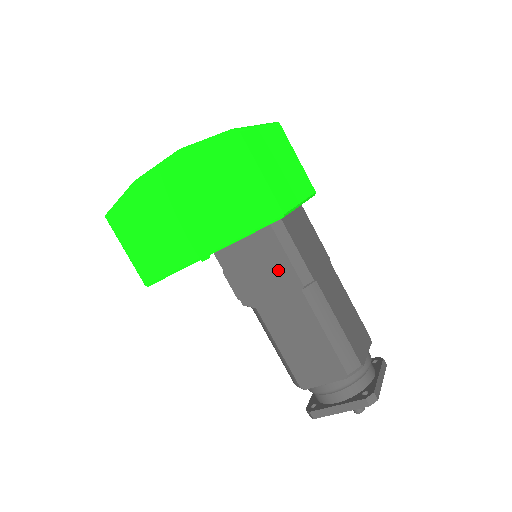
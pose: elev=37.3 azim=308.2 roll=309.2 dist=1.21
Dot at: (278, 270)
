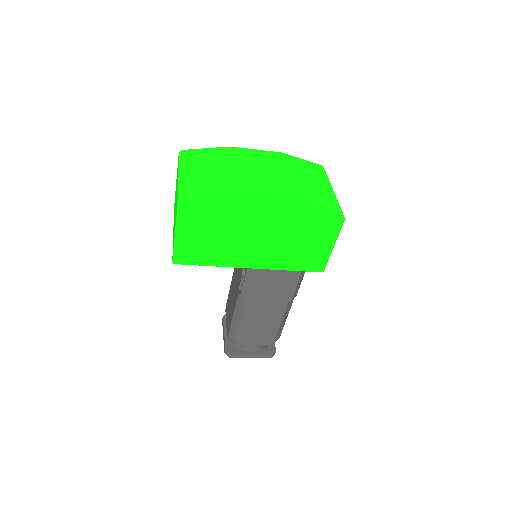
Dot at: (284, 288)
